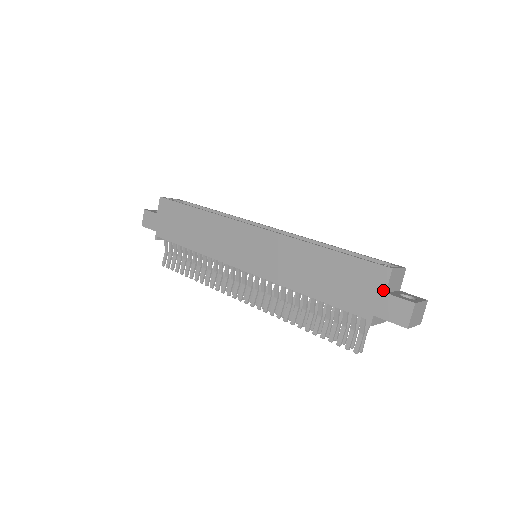
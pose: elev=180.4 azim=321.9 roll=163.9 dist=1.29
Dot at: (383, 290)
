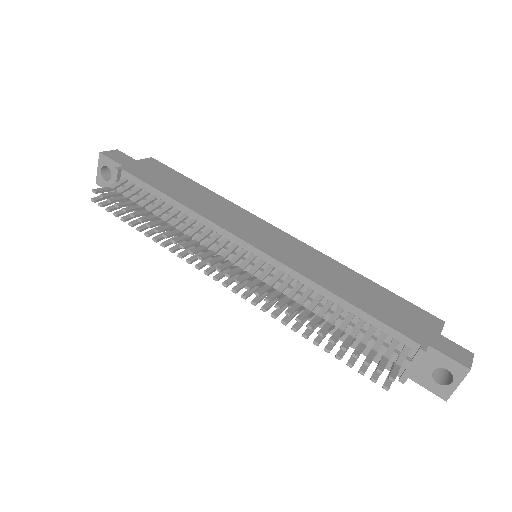
Dot at: (438, 331)
